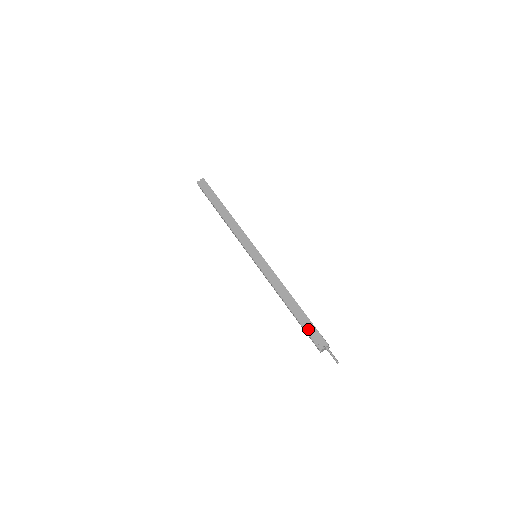
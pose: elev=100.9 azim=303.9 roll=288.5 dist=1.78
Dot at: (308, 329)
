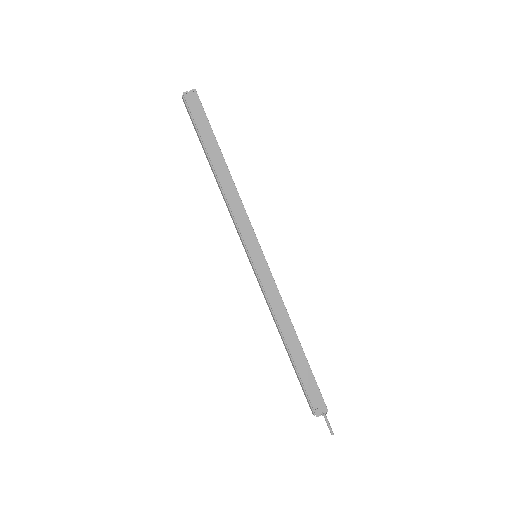
Dot at: (308, 386)
